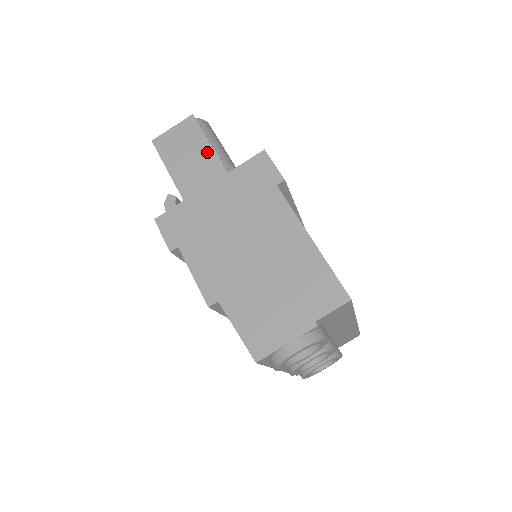
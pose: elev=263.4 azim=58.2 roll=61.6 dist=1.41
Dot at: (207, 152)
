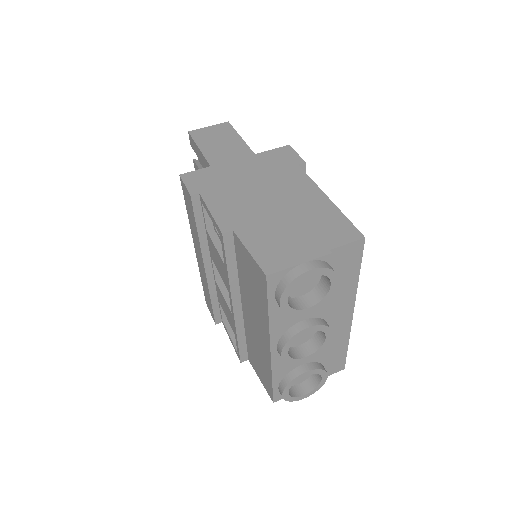
Dot at: (238, 142)
